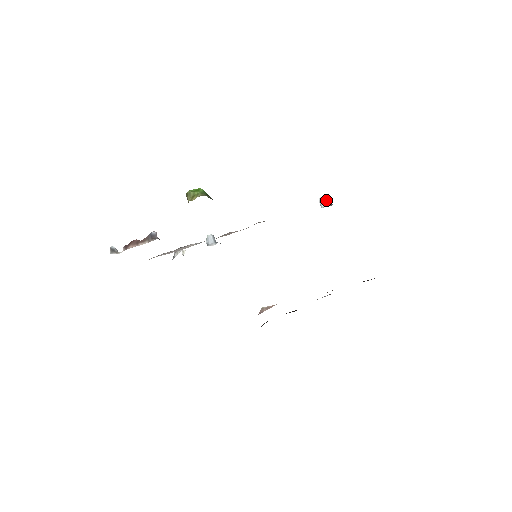
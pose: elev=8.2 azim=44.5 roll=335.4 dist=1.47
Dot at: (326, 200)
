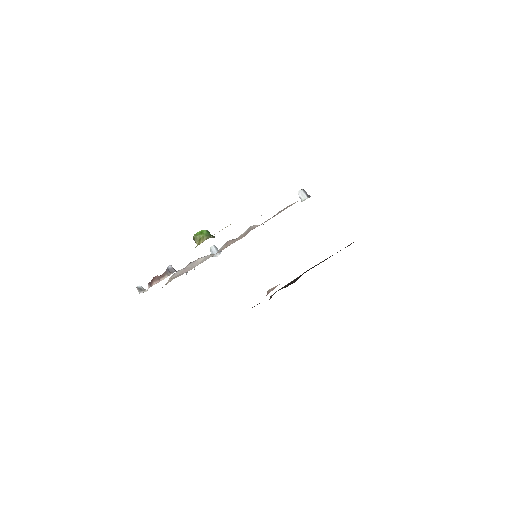
Dot at: (304, 193)
